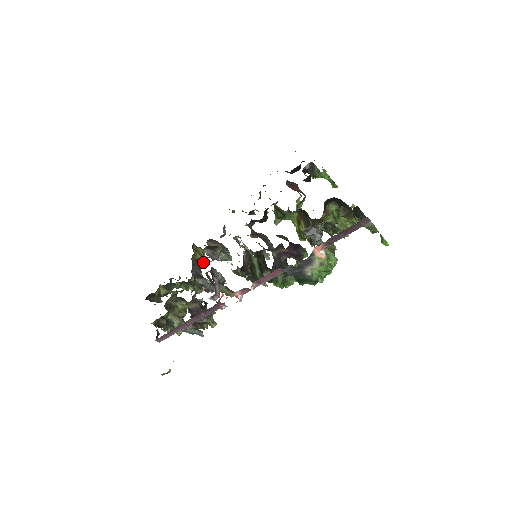
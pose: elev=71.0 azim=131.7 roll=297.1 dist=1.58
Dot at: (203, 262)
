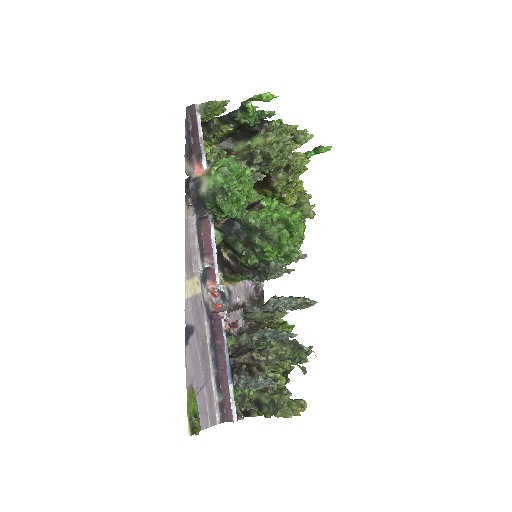
Dot at: occluded
